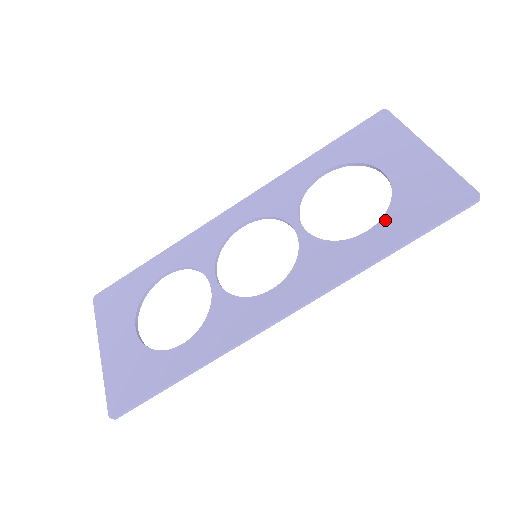
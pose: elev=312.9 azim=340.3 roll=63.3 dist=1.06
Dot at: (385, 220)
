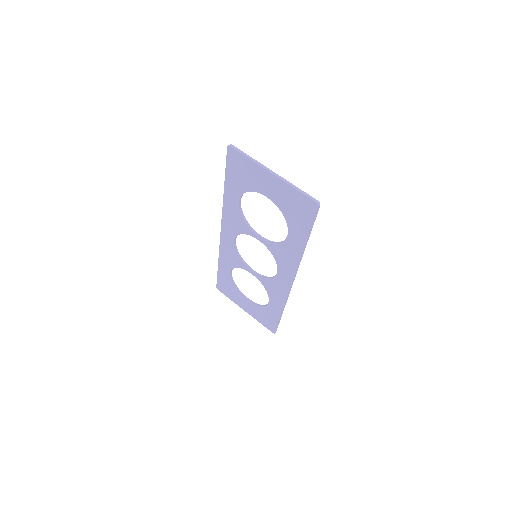
Dot at: (290, 228)
